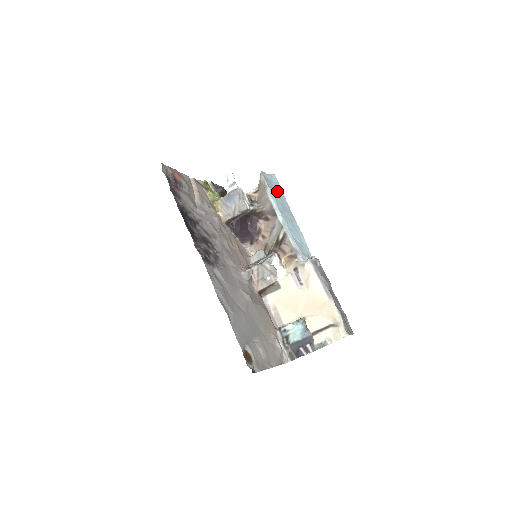
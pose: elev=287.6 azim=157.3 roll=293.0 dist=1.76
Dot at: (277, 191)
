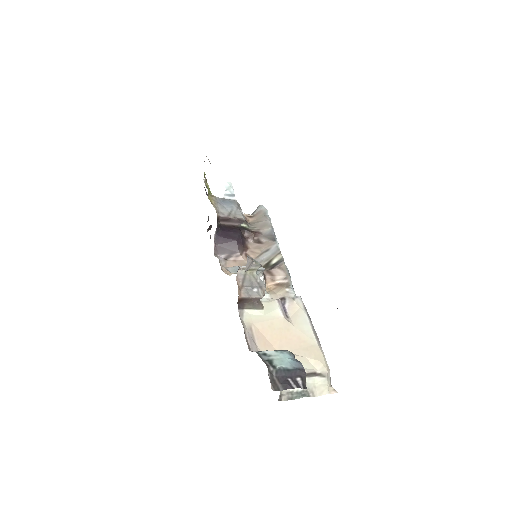
Dot at: occluded
